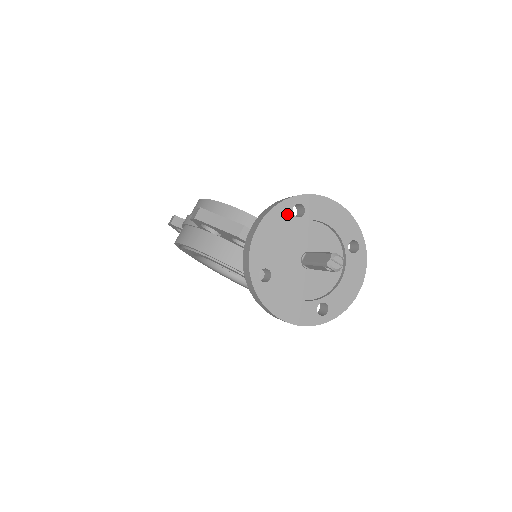
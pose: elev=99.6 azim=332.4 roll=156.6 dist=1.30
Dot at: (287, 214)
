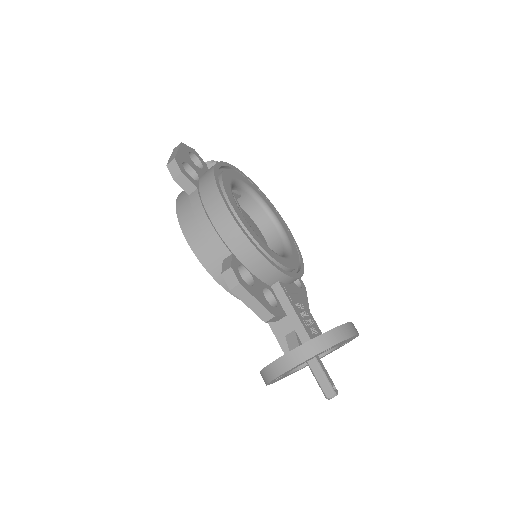
Dot at: (319, 354)
